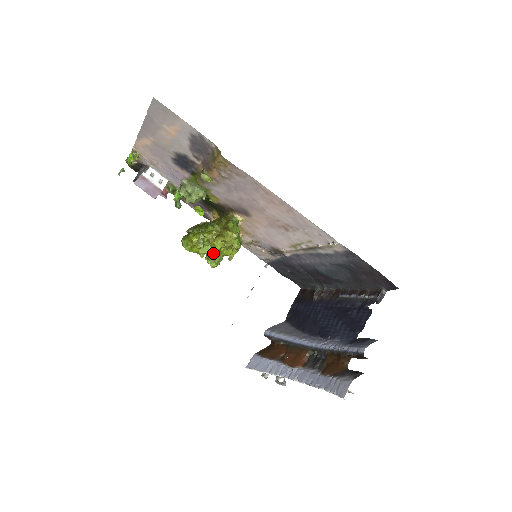
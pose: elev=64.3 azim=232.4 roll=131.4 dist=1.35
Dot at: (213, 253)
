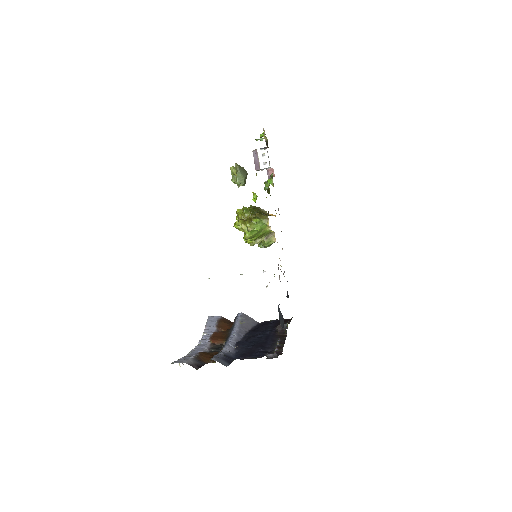
Dot at: occluded
